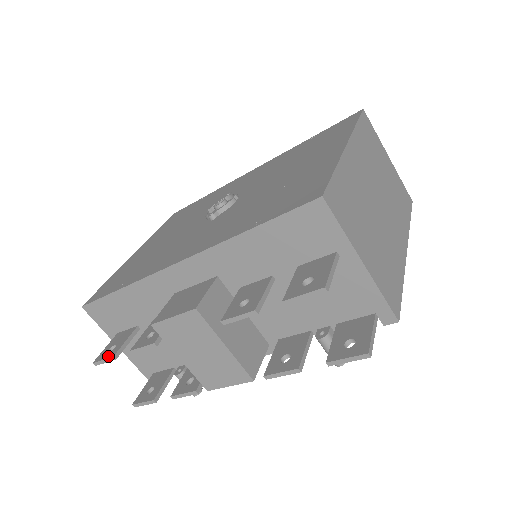
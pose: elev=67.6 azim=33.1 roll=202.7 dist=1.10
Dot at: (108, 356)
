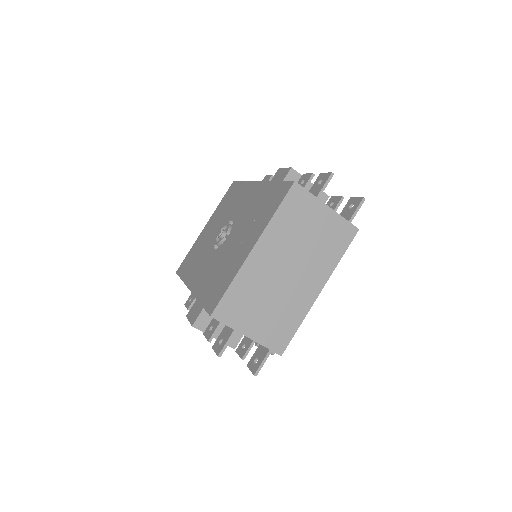
Dot at: (187, 307)
